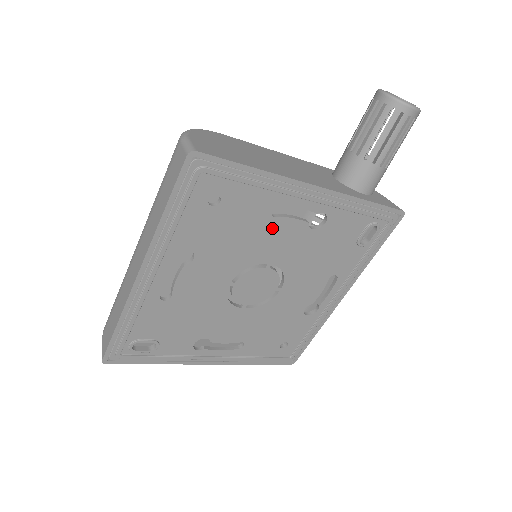
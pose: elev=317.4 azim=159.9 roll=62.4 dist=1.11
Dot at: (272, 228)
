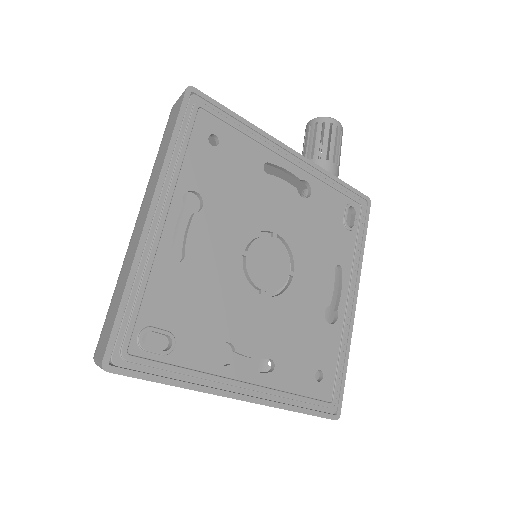
Dot at: (268, 187)
